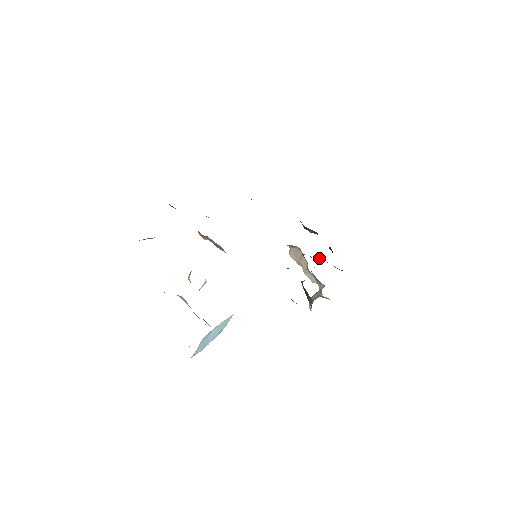
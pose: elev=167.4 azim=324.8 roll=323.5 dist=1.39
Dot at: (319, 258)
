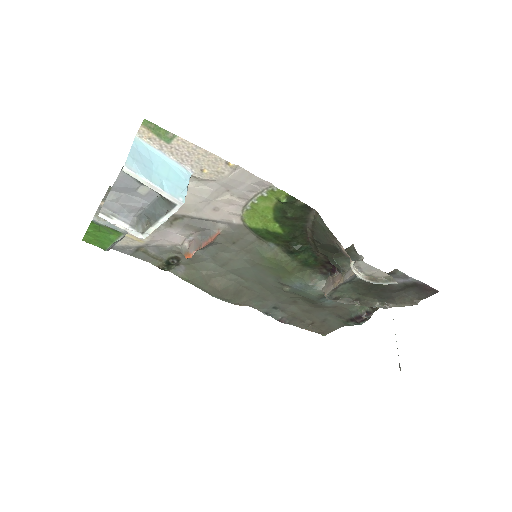
Dot at: (378, 305)
